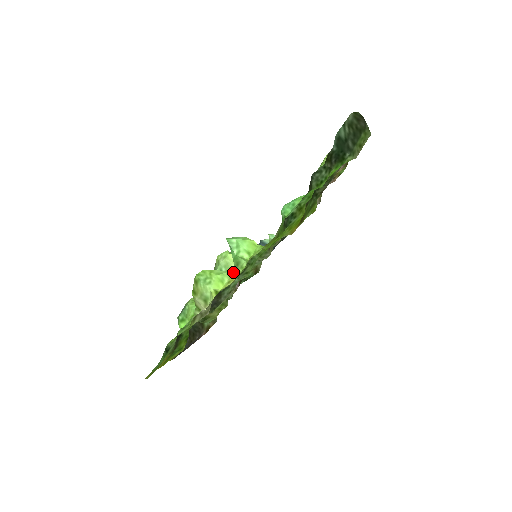
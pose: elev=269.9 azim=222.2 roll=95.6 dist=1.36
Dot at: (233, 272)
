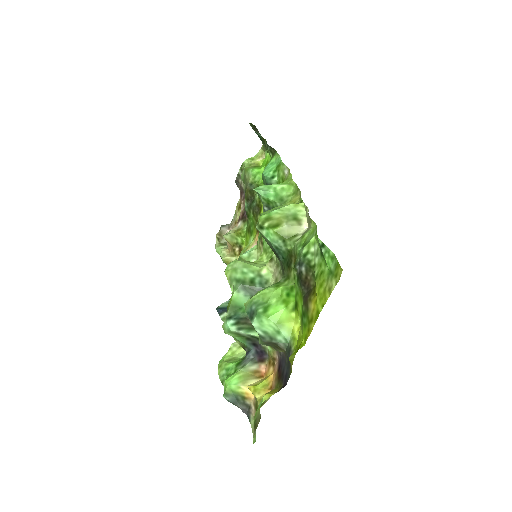
Dot at: (285, 204)
